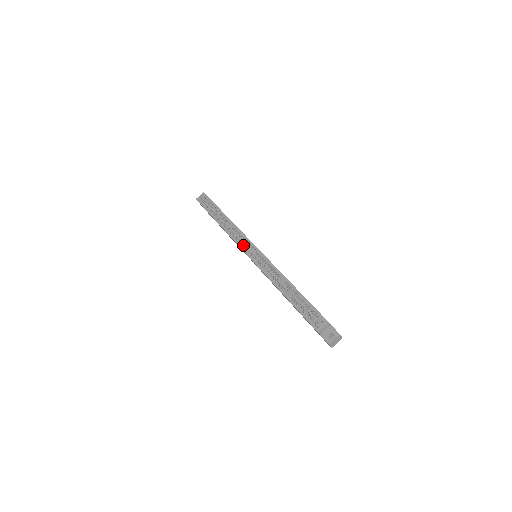
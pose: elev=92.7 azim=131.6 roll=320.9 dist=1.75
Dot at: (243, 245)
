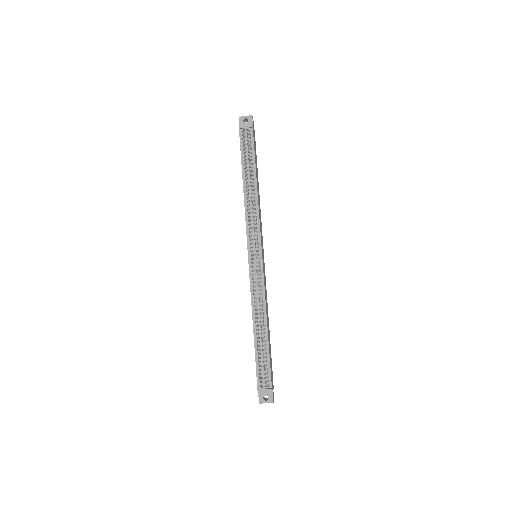
Dot at: (251, 240)
